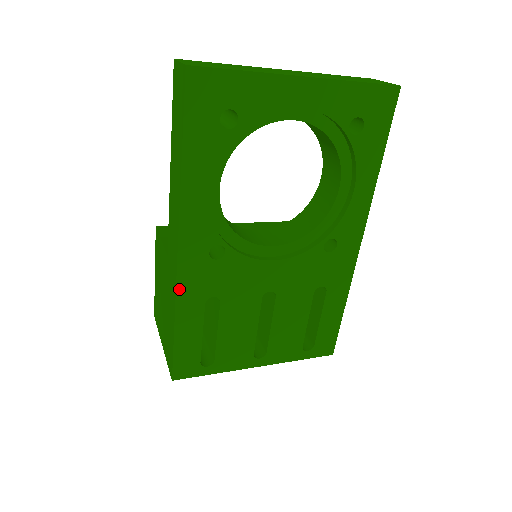
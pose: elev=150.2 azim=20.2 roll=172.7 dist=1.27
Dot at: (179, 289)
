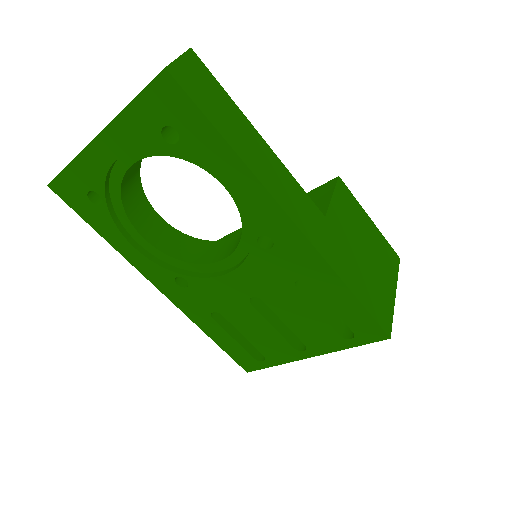
Dot at: (186, 313)
